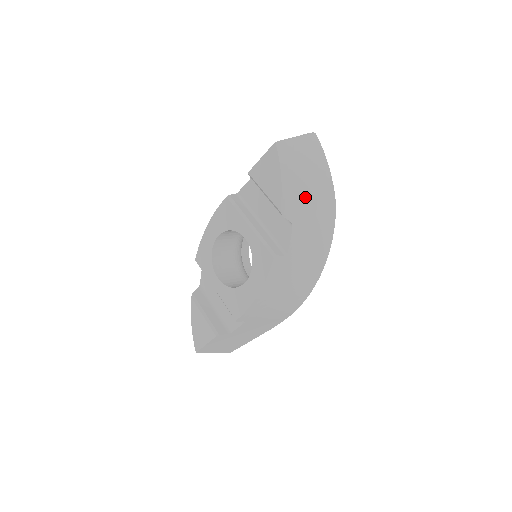
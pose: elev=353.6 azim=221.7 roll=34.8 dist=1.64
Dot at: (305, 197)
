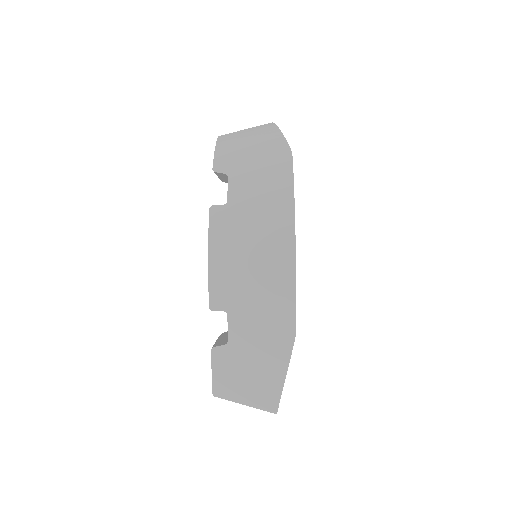
Dot at: (244, 154)
